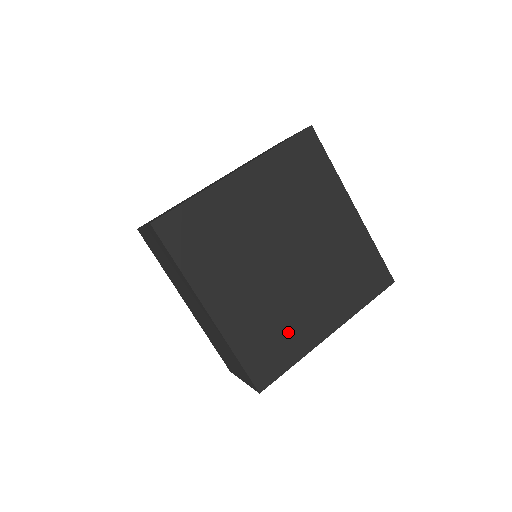
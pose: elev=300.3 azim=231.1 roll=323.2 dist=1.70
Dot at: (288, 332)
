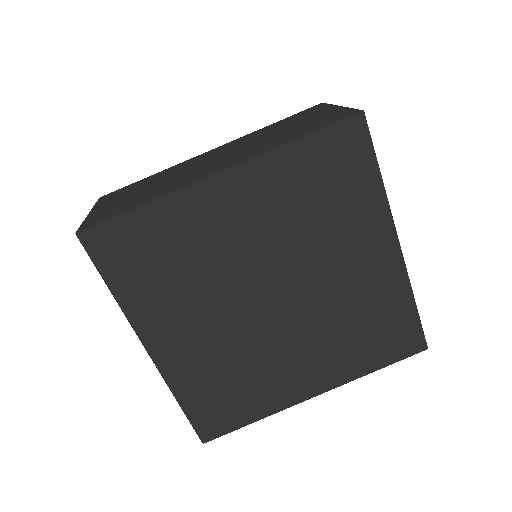
Dot at: (255, 387)
